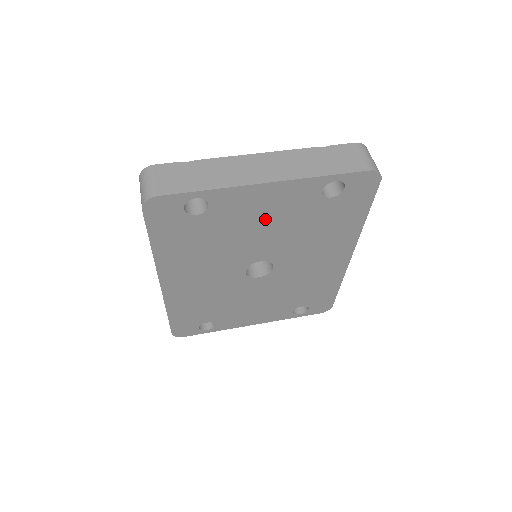
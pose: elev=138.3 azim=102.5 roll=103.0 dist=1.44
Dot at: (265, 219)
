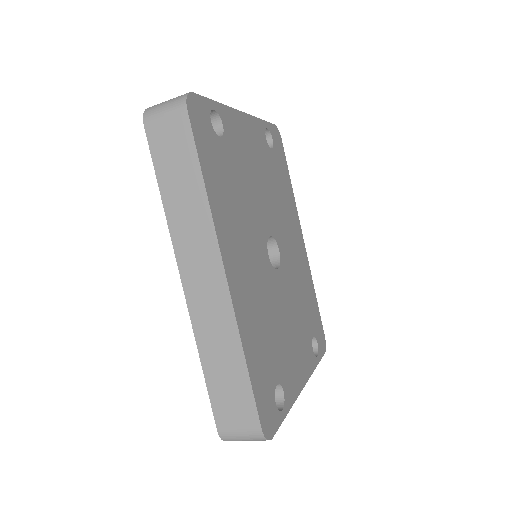
Dot at: (254, 164)
